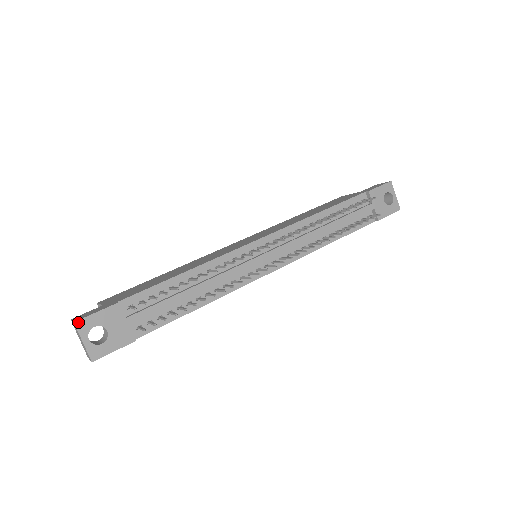
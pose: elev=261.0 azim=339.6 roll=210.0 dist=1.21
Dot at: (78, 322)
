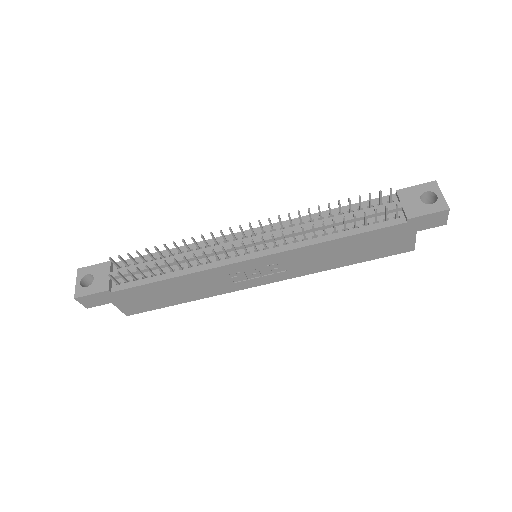
Dot at: (80, 269)
